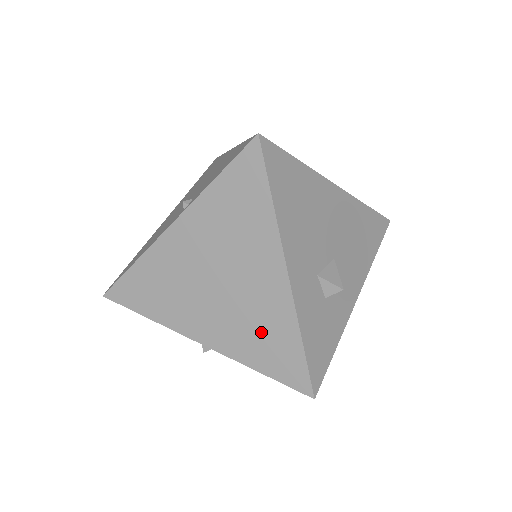
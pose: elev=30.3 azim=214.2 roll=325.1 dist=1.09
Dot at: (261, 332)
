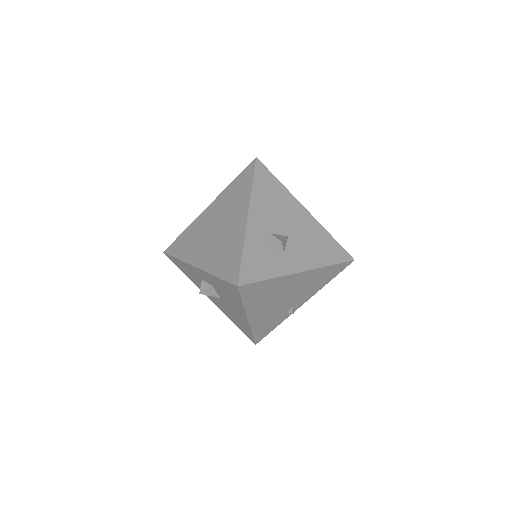
Dot at: (225, 251)
